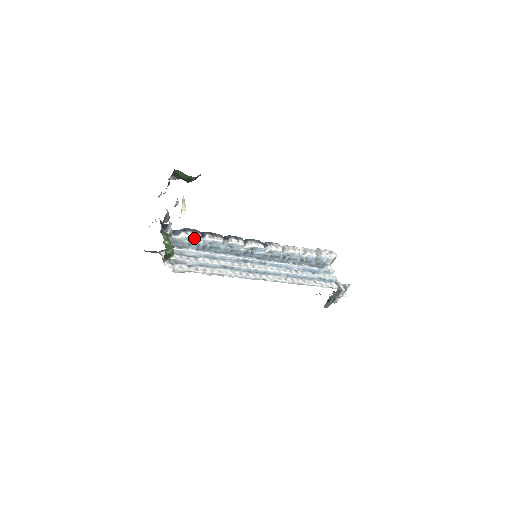
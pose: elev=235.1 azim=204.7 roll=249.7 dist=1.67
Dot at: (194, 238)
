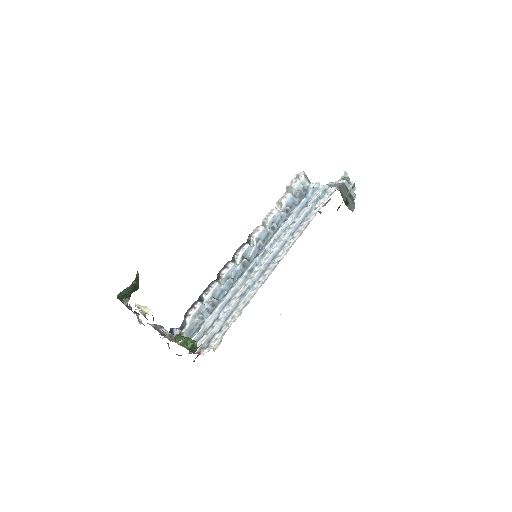
Dot at: (197, 311)
